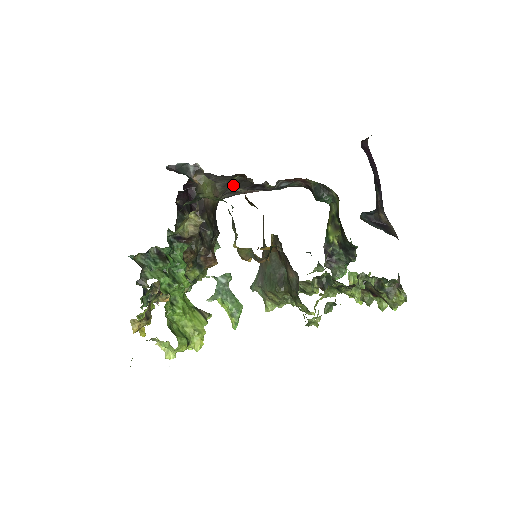
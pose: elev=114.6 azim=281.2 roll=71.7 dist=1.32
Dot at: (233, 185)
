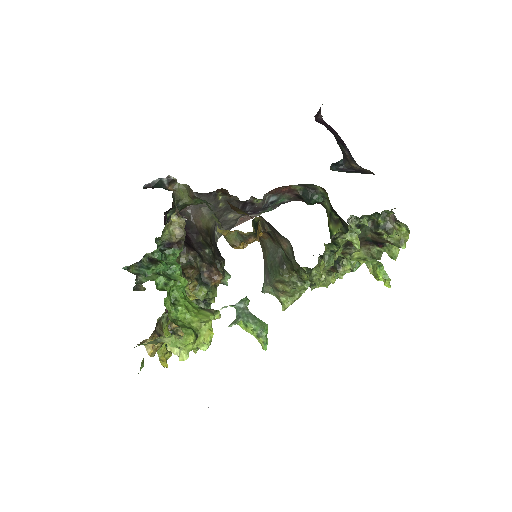
Dot at: (222, 208)
